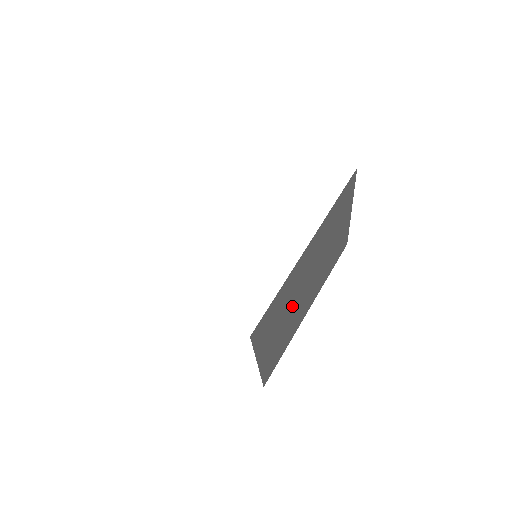
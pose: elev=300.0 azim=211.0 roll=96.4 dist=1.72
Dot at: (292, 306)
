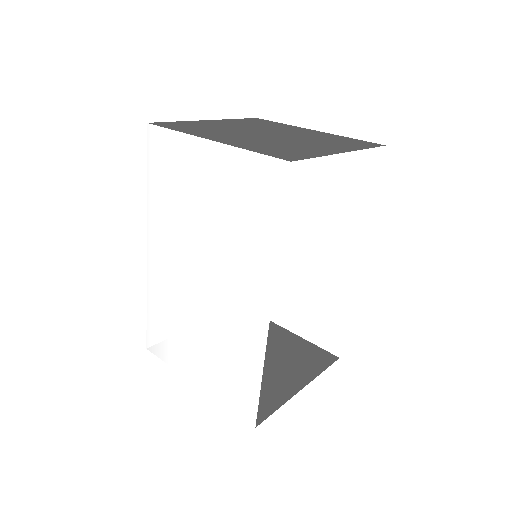
Dot at: occluded
